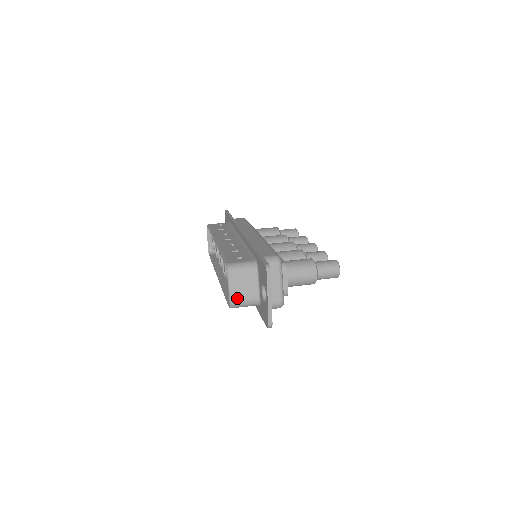
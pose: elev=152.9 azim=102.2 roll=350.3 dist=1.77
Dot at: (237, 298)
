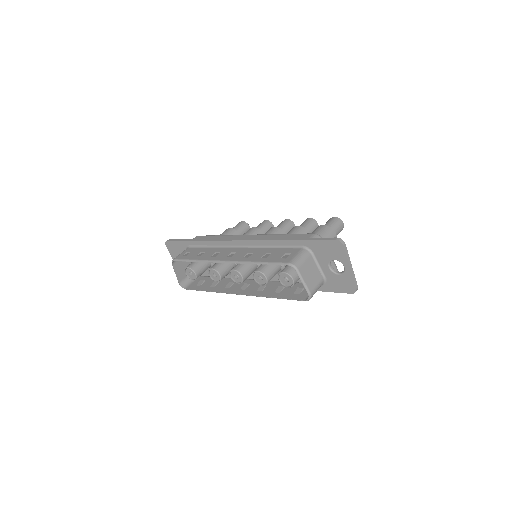
Dot at: (312, 287)
